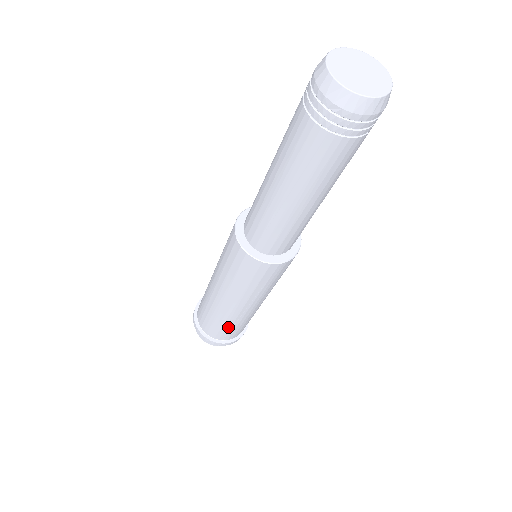
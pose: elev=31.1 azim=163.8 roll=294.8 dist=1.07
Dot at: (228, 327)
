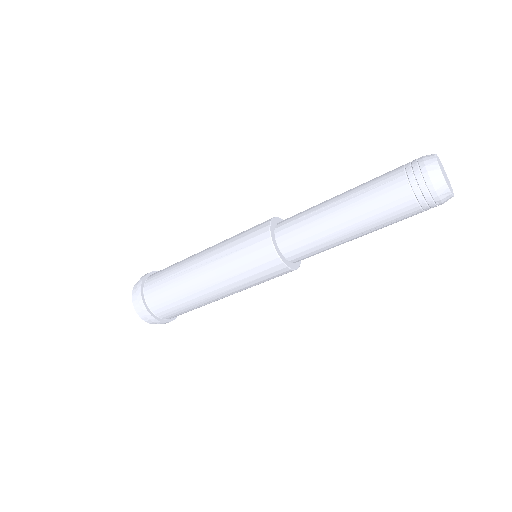
Dot at: occluded
